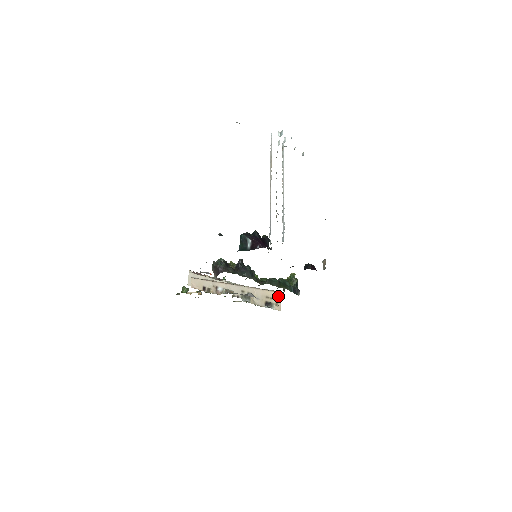
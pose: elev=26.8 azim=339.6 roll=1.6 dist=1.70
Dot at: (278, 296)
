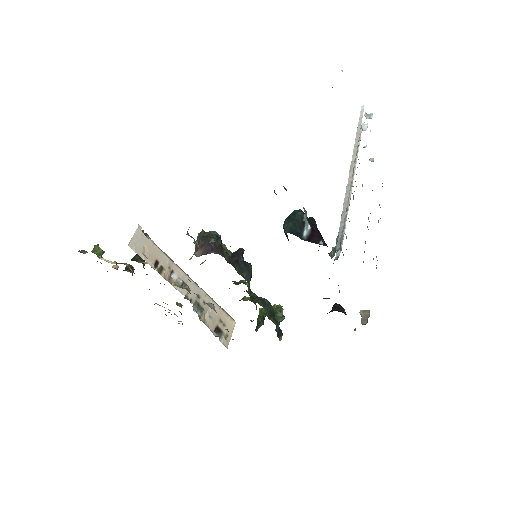
Dot at: (232, 325)
